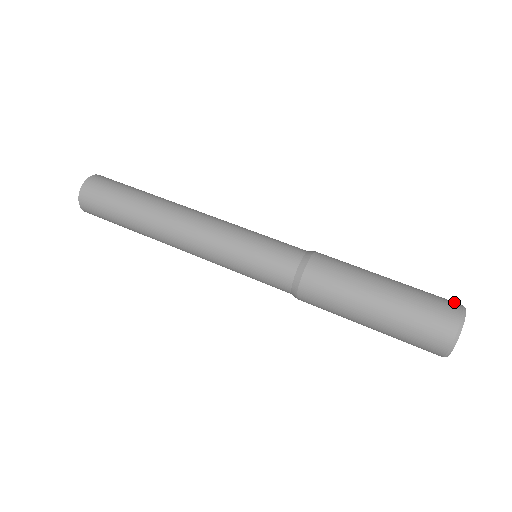
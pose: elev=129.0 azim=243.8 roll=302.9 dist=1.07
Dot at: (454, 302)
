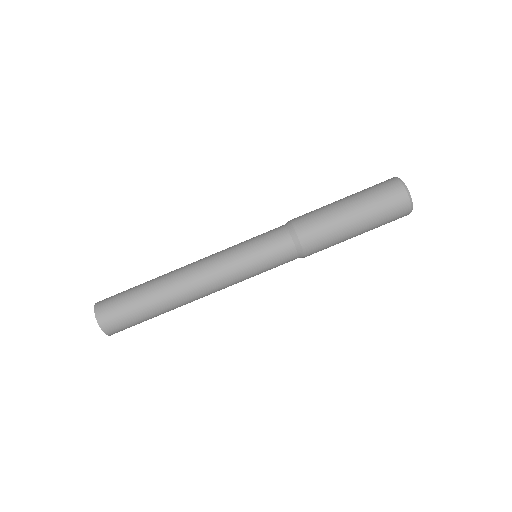
Dot at: (396, 185)
